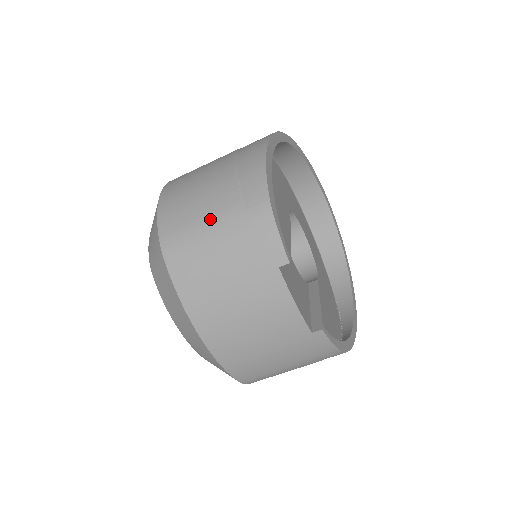
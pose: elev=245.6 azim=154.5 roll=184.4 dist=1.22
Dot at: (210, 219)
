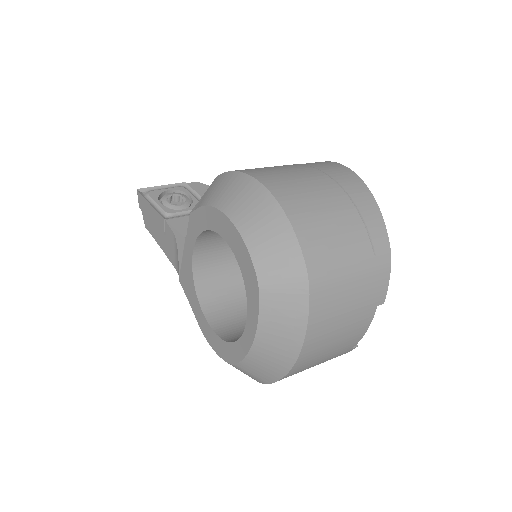
Dot at: (350, 258)
